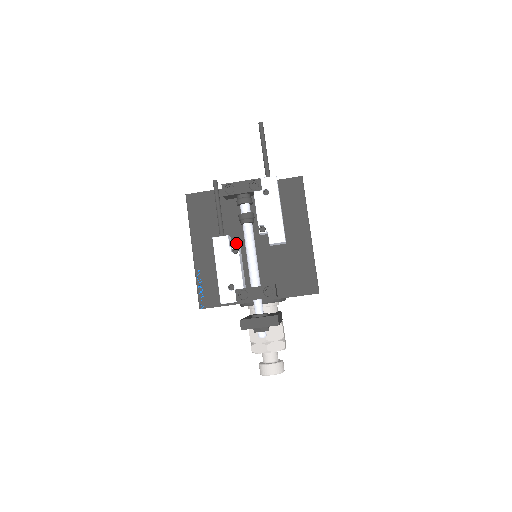
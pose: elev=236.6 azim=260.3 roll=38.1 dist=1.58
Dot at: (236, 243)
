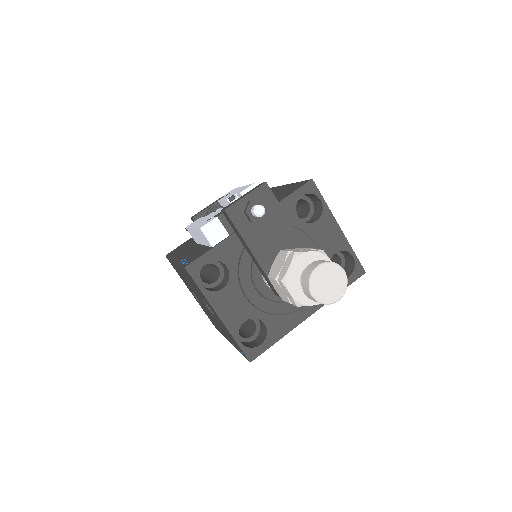
Dot at: occluded
